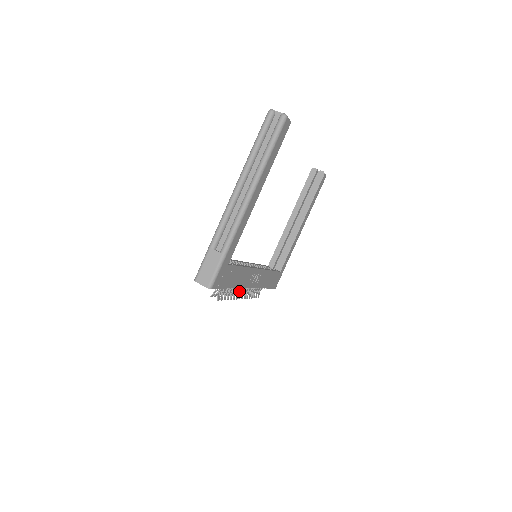
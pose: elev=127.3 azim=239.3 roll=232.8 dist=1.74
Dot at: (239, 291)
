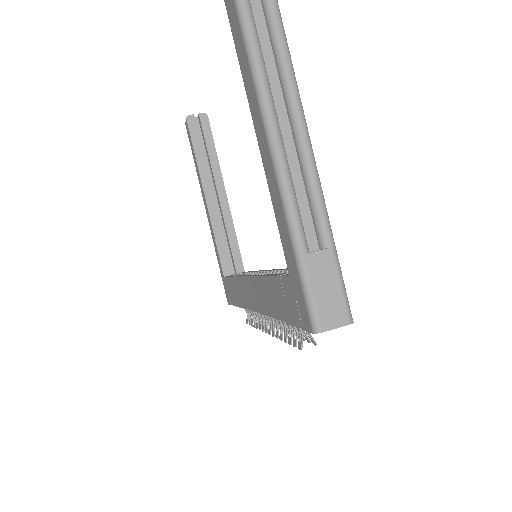
Dot at: occluded
